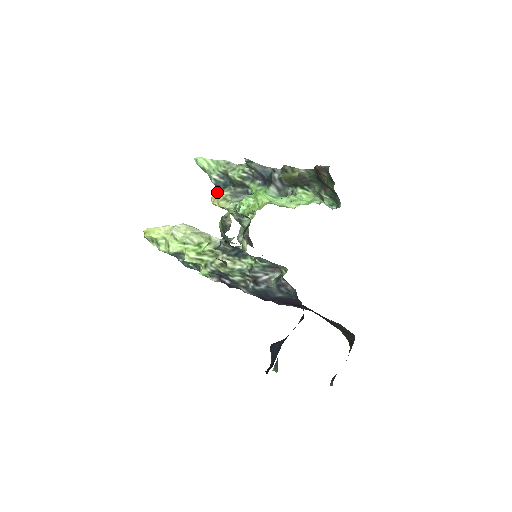
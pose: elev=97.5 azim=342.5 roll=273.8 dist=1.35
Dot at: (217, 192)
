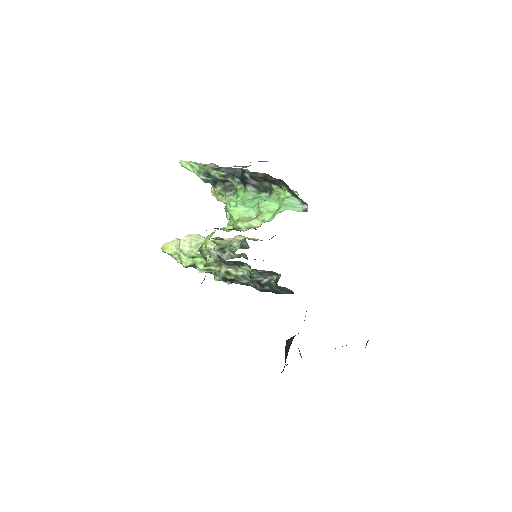
Dot at: occluded
